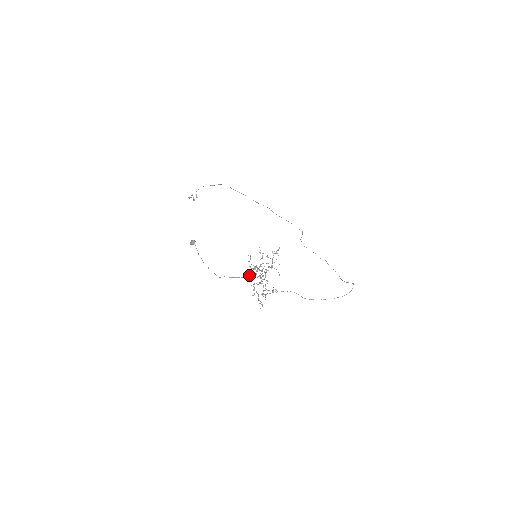
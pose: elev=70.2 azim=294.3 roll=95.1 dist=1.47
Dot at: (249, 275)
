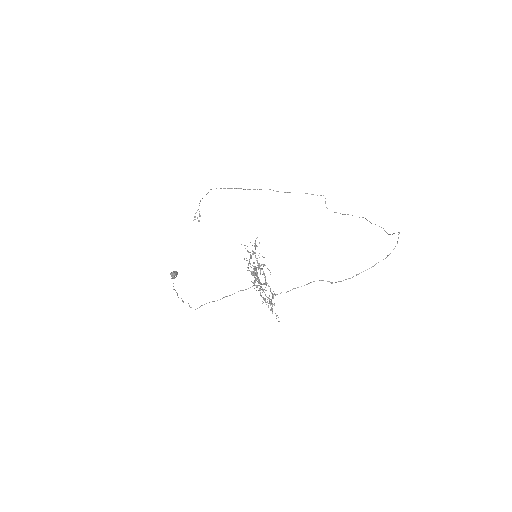
Dot at: (254, 284)
